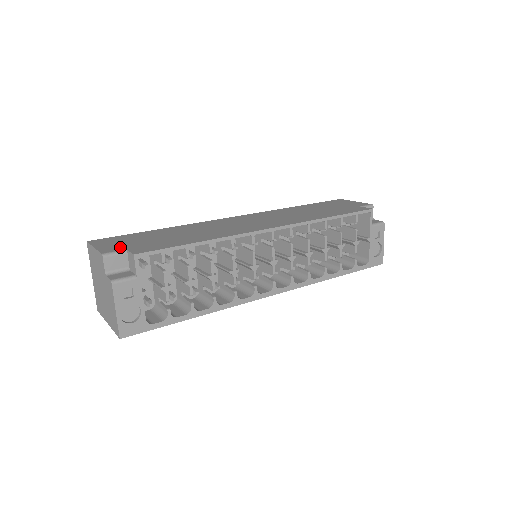
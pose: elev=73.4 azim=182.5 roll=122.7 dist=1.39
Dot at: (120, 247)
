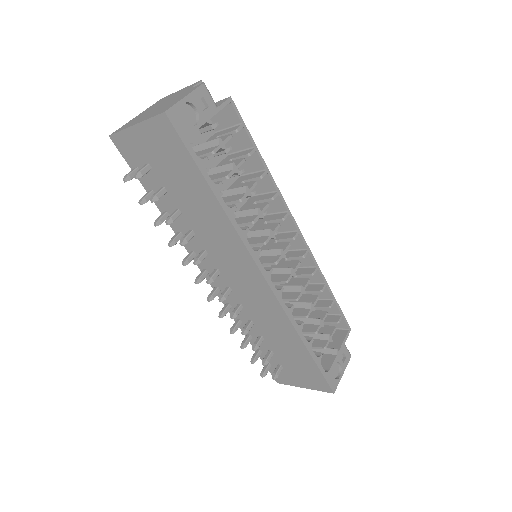
Dot at: occluded
